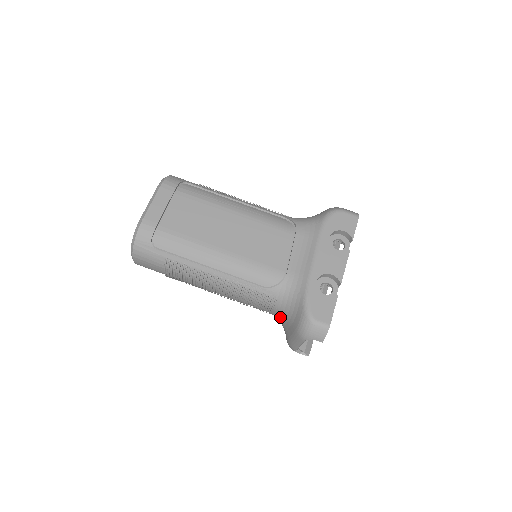
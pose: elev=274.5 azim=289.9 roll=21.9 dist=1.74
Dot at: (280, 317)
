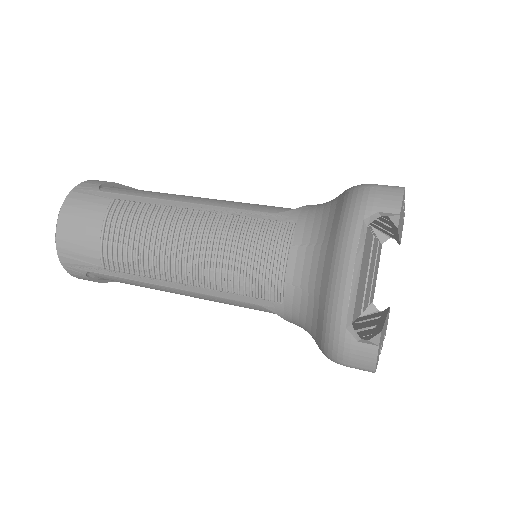
Dot at: (304, 268)
